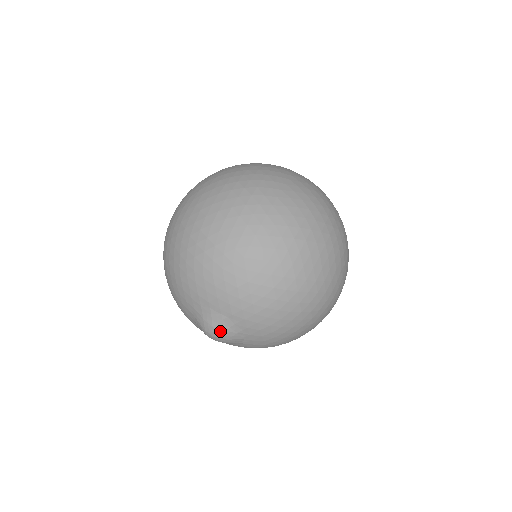
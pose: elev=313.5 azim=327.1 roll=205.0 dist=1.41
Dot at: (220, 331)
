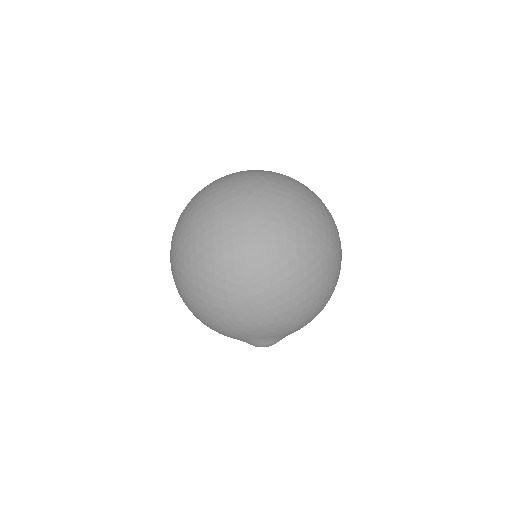
Dot at: (267, 345)
